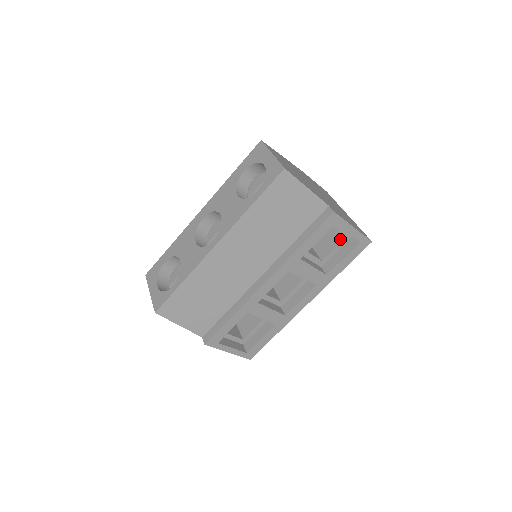
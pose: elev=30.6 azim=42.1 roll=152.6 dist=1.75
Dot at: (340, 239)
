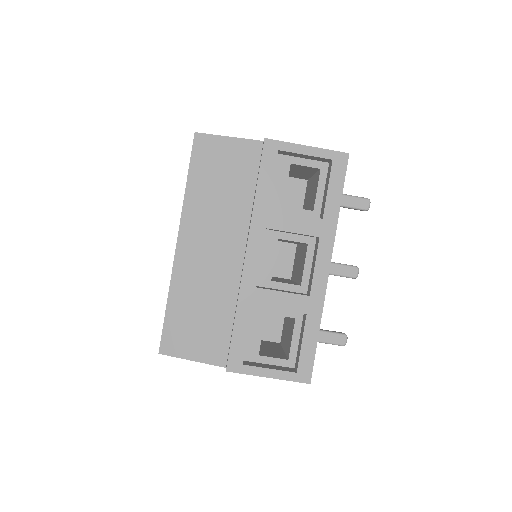
Dot at: (318, 177)
